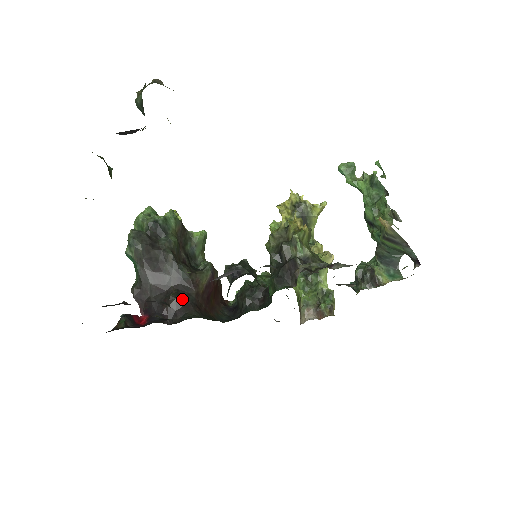
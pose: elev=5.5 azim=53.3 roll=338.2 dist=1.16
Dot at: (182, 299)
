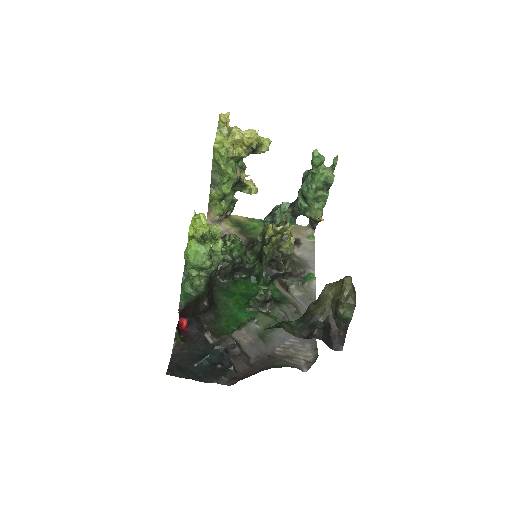
Dot at: (210, 302)
